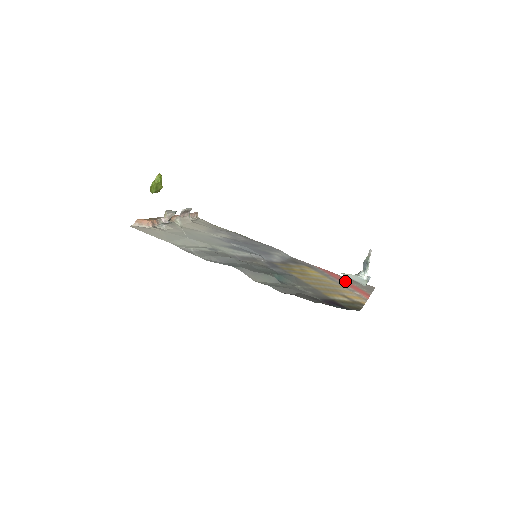
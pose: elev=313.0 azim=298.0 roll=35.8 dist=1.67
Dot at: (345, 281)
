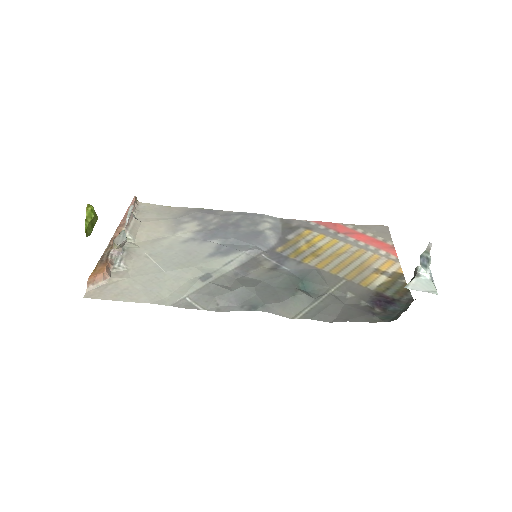
Dot at: (356, 234)
